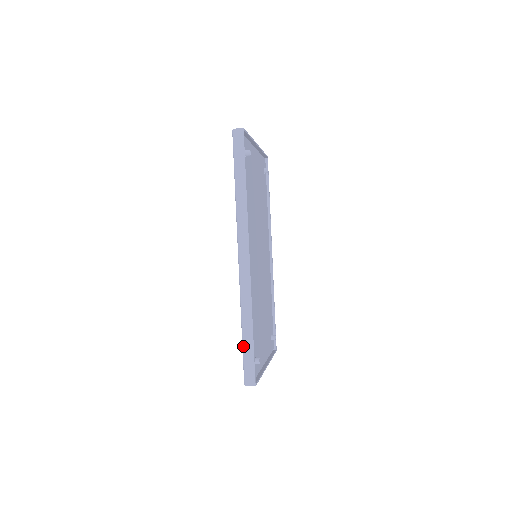
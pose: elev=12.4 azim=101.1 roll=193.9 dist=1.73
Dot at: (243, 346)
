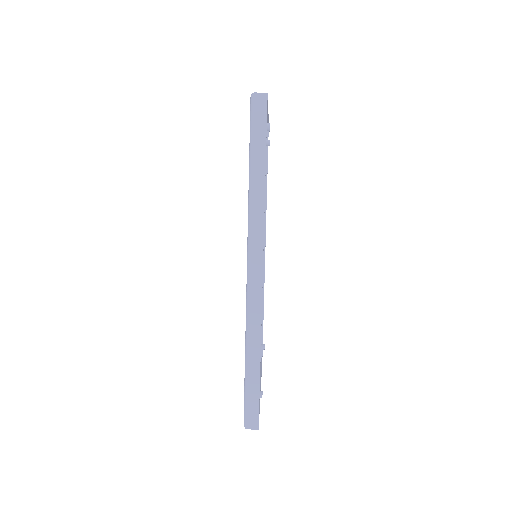
Dot at: (246, 381)
